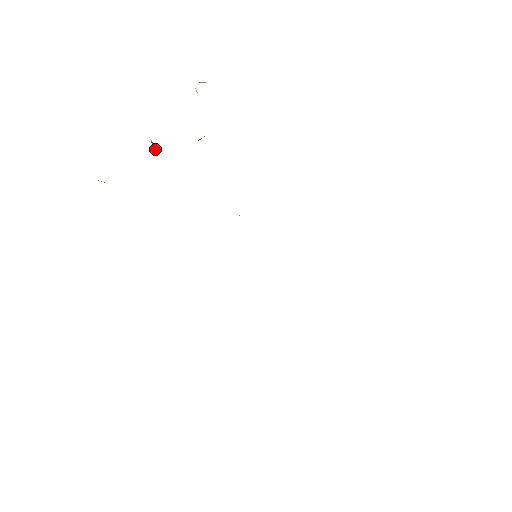
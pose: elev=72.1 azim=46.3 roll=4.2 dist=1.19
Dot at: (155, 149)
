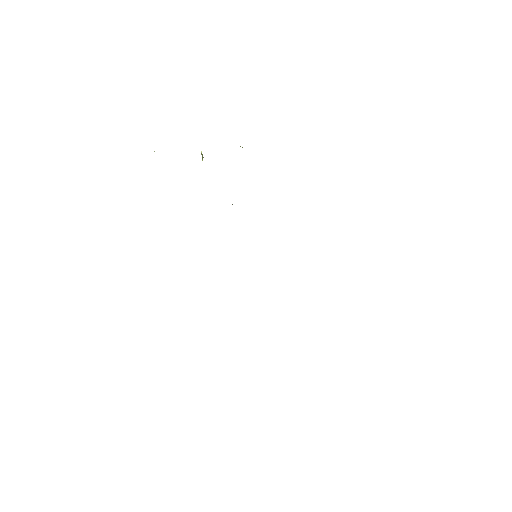
Dot at: occluded
